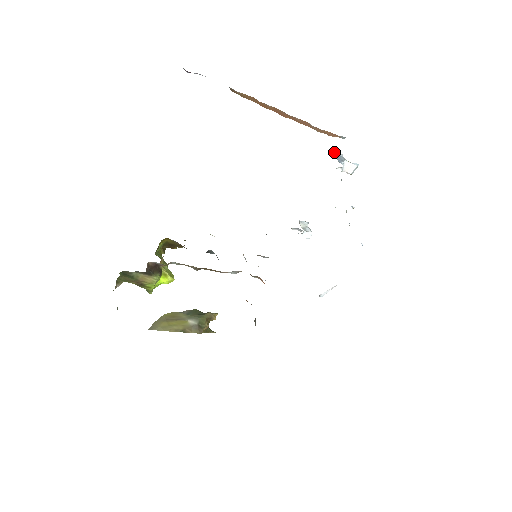
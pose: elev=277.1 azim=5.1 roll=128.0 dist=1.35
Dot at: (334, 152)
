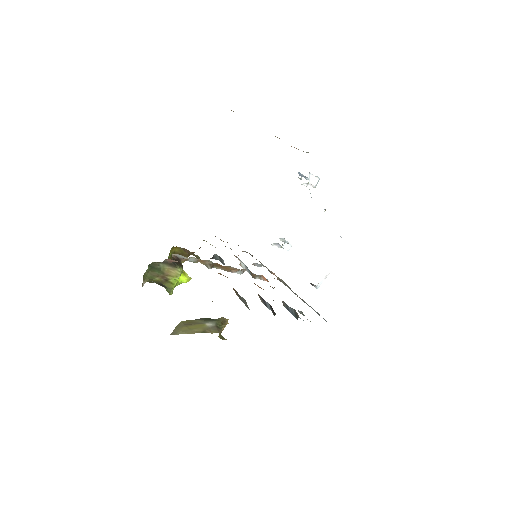
Dot at: occluded
